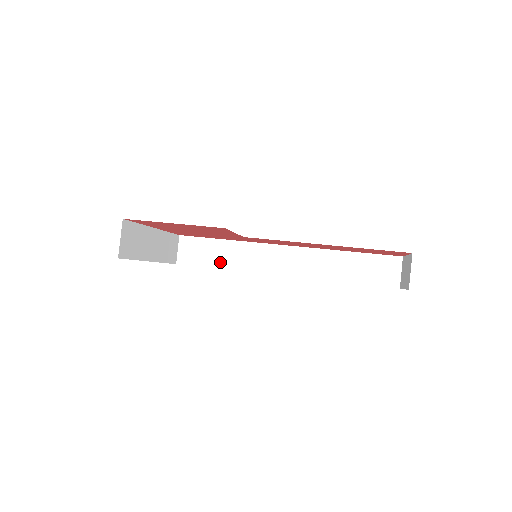
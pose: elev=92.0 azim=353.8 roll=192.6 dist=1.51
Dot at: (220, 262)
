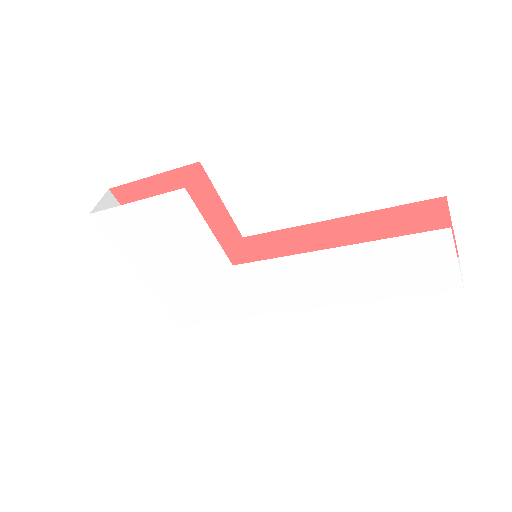
Dot at: occluded
